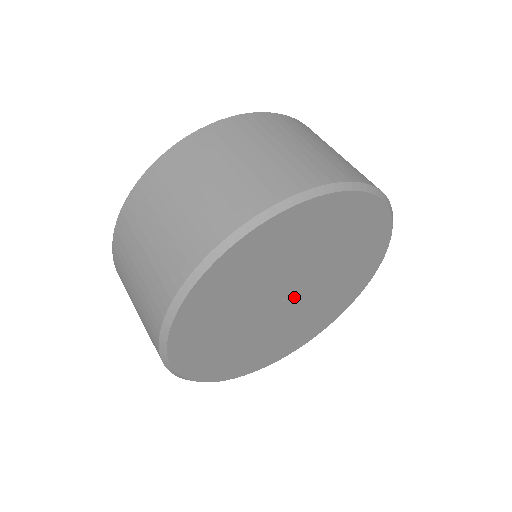
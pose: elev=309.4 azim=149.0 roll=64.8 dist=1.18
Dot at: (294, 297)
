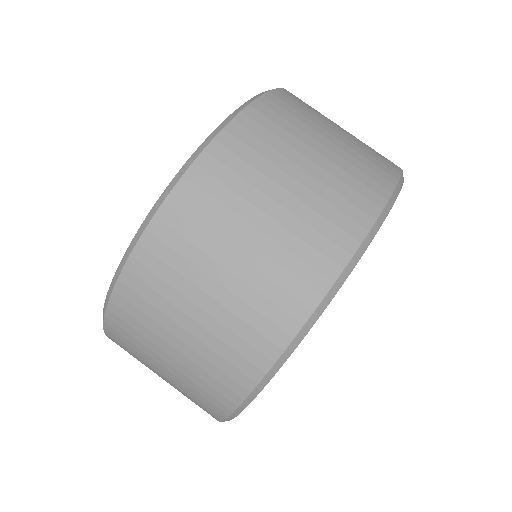
Dot at: occluded
